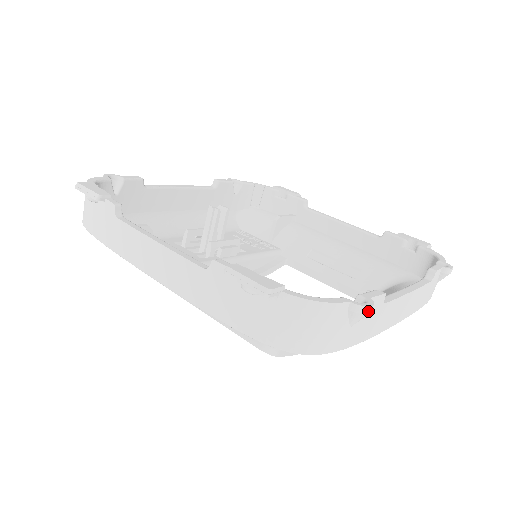
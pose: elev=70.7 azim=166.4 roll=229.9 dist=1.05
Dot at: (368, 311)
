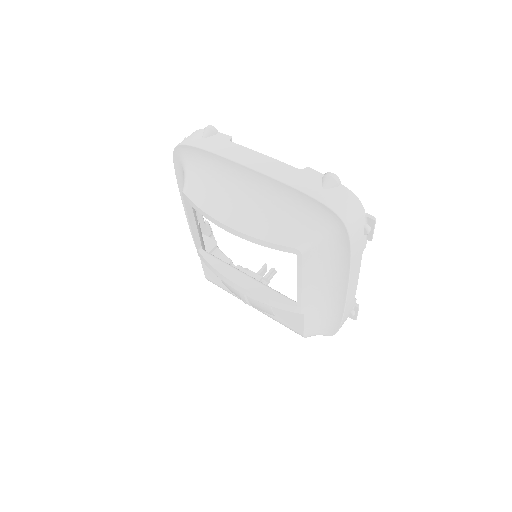
Dot at: (209, 127)
